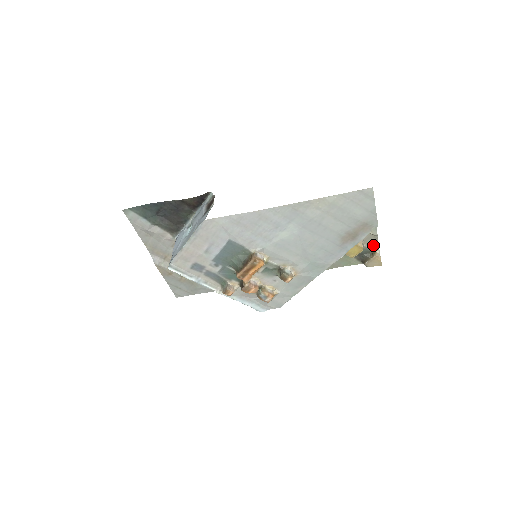
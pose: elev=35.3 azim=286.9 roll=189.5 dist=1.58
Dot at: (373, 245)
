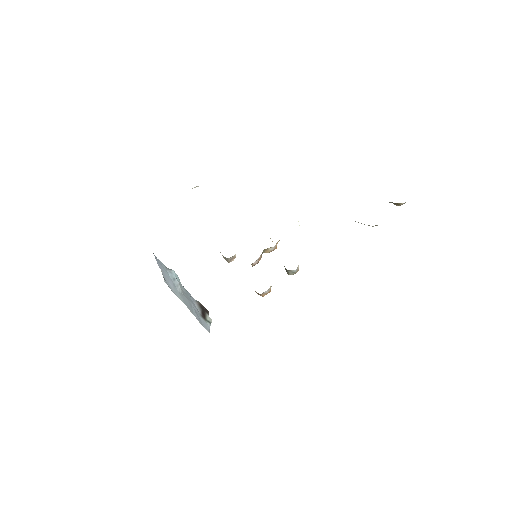
Dot at: occluded
